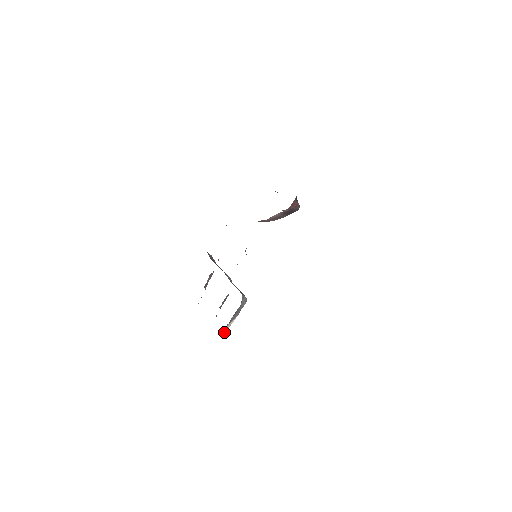
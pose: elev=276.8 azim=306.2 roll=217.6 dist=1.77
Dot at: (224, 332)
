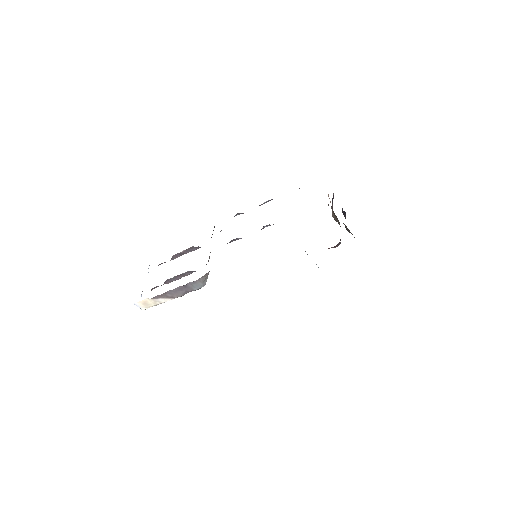
Dot at: (142, 306)
